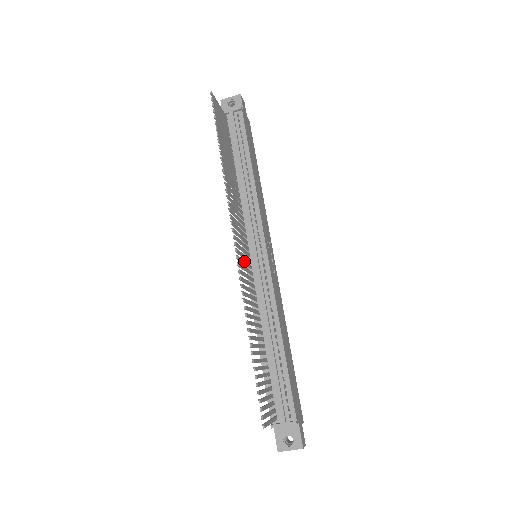
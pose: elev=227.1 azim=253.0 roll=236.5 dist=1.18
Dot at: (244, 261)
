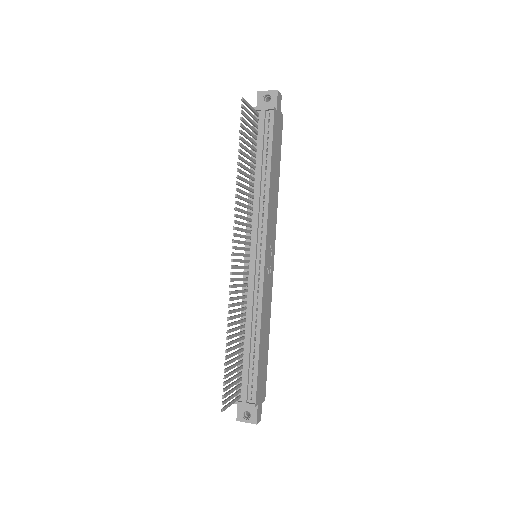
Dot at: (240, 266)
